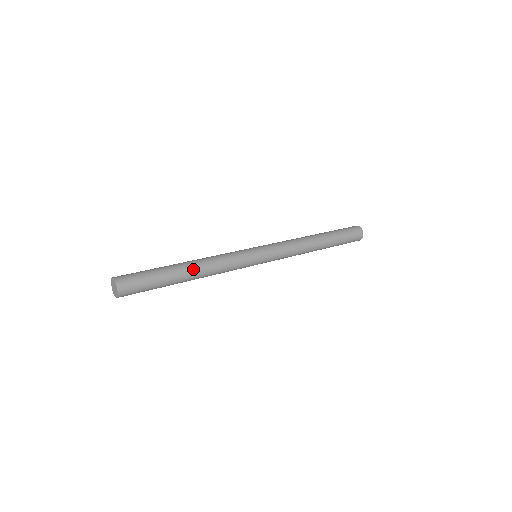
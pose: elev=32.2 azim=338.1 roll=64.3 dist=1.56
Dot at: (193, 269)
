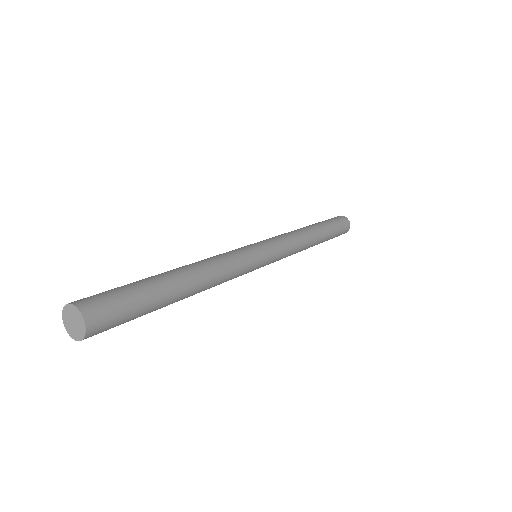
Dot at: (184, 269)
